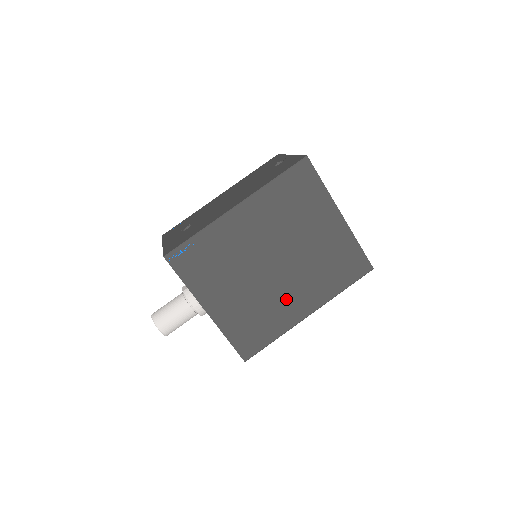
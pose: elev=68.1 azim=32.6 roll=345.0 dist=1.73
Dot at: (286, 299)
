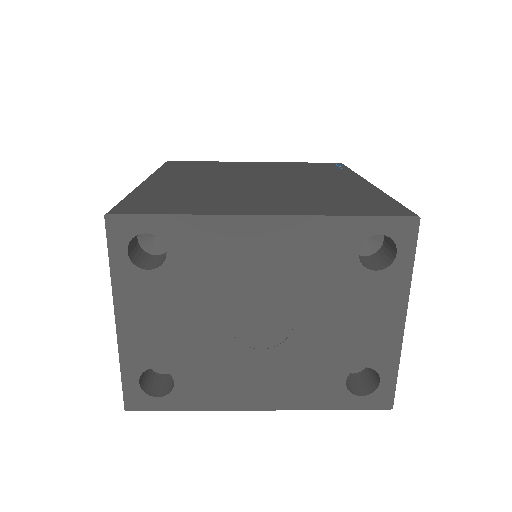
Dot at: occluded
